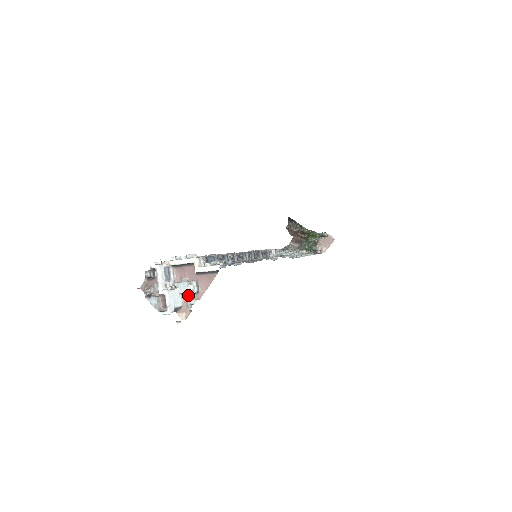
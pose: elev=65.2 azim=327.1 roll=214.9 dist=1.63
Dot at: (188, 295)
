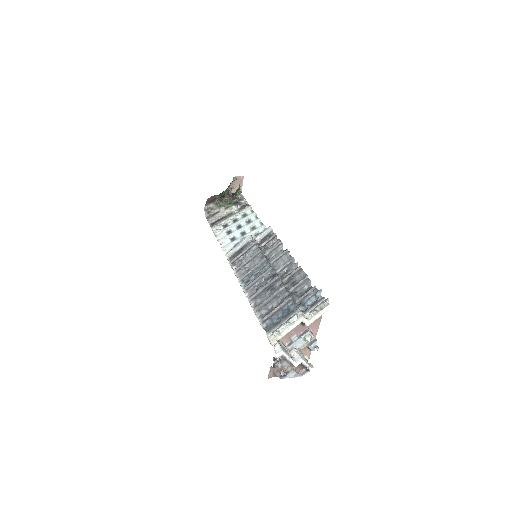
Dot at: (303, 343)
